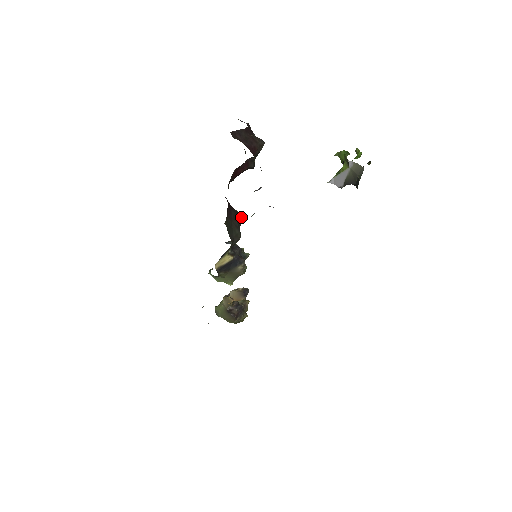
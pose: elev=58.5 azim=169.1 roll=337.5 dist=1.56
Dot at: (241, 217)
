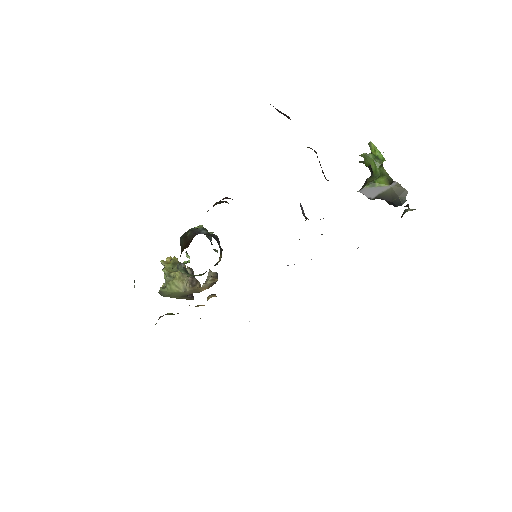
Dot at: occluded
